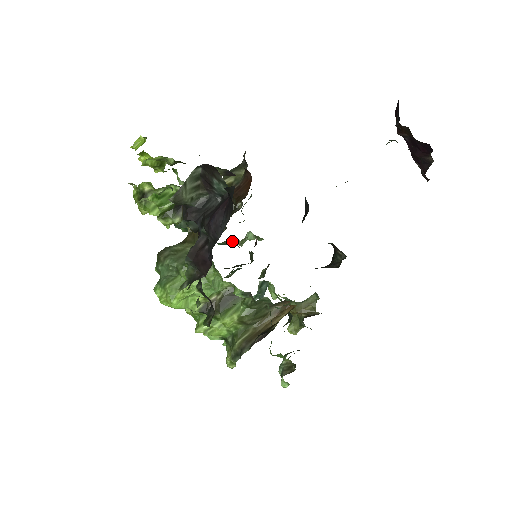
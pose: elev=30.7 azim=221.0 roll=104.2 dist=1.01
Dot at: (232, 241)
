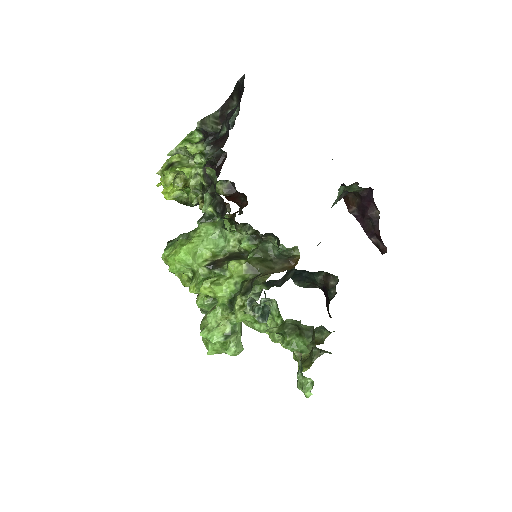
Dot at: occluded
